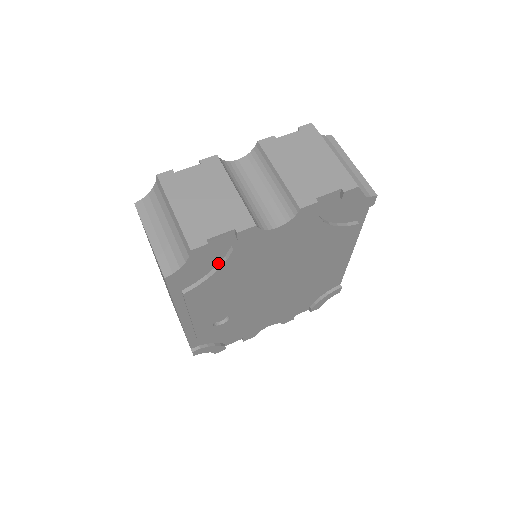
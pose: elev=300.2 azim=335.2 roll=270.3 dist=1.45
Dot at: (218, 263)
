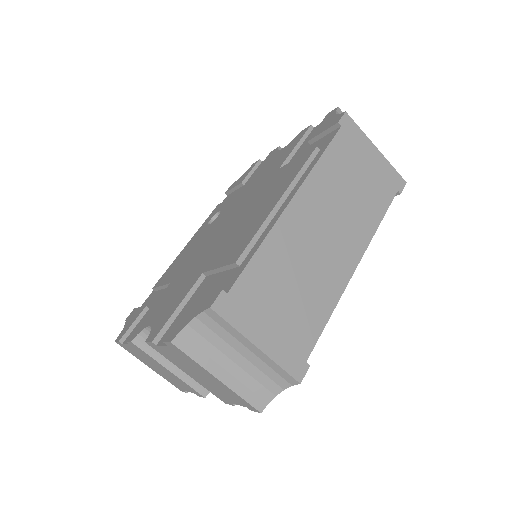
Dot at: occluded
